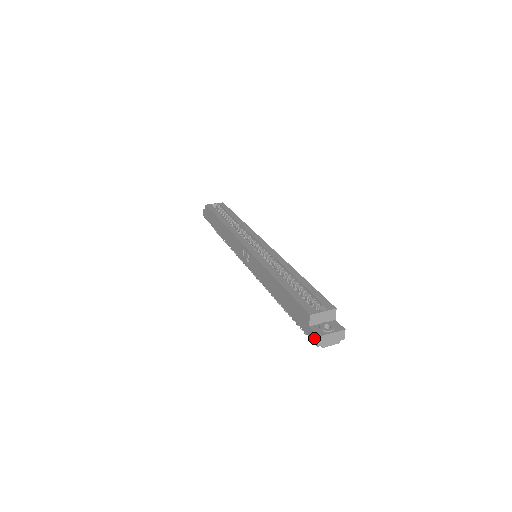
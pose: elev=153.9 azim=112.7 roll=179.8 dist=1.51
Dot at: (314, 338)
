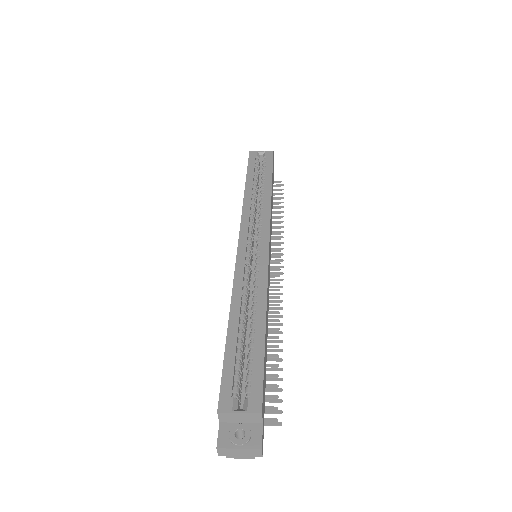
Dot at: (218, 442)
